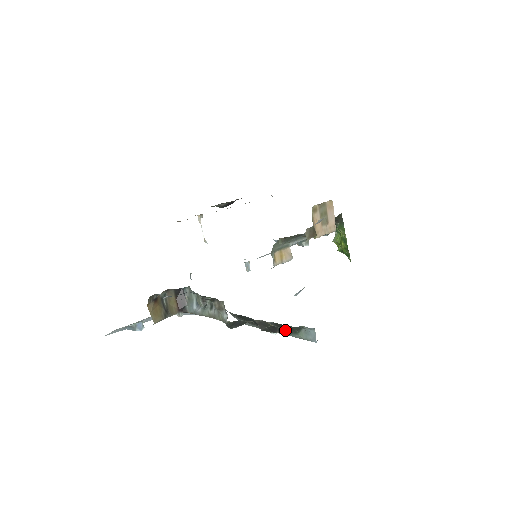
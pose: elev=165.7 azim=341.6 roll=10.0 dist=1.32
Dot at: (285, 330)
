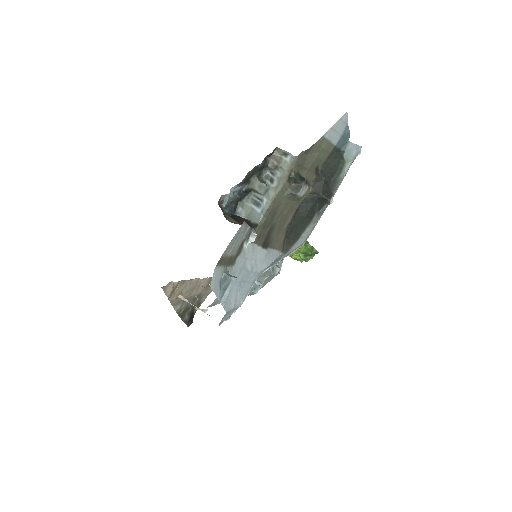
Dot at: (335, 173)
